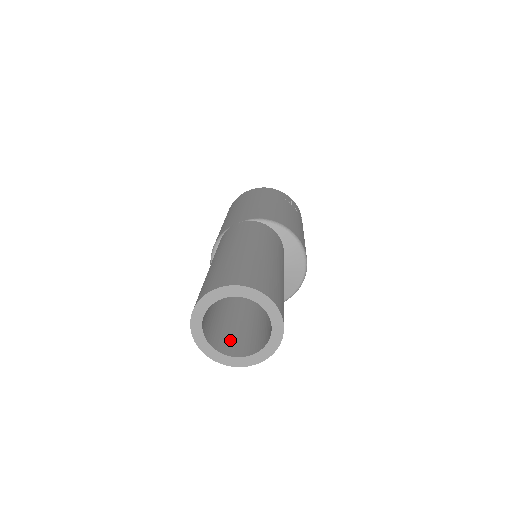
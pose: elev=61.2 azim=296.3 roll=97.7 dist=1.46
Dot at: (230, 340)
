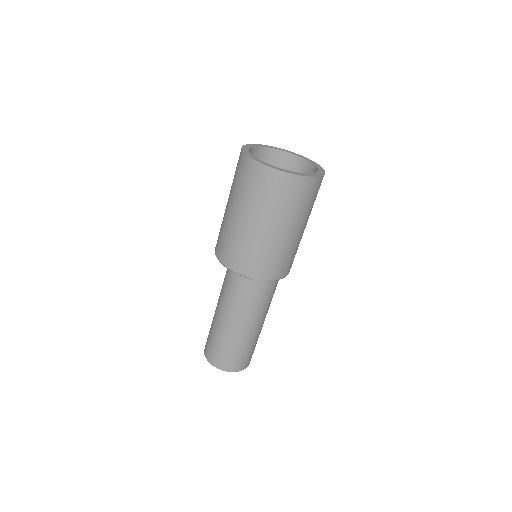
Dot at: occluded
